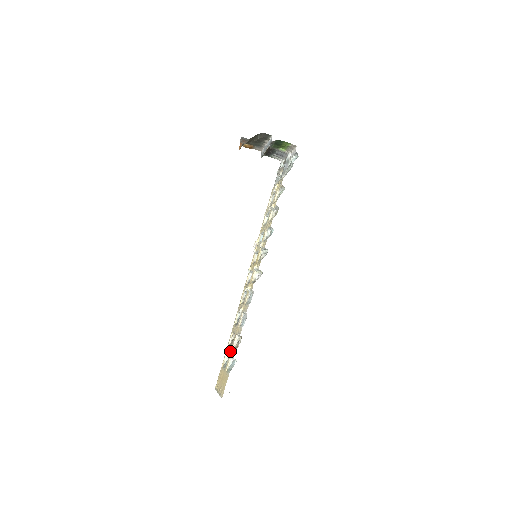
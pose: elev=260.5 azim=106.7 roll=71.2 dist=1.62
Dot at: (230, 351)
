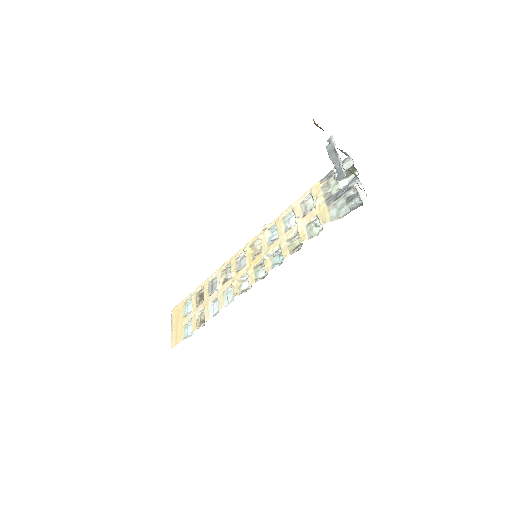
Dot at: (194, 310)
